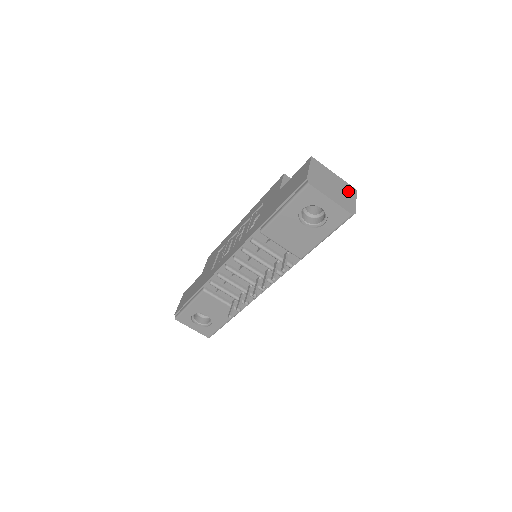
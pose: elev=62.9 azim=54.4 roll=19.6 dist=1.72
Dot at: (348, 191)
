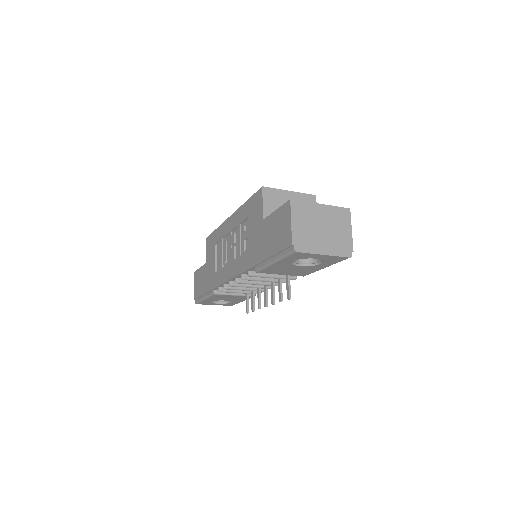
Dot at: (340, 221)
